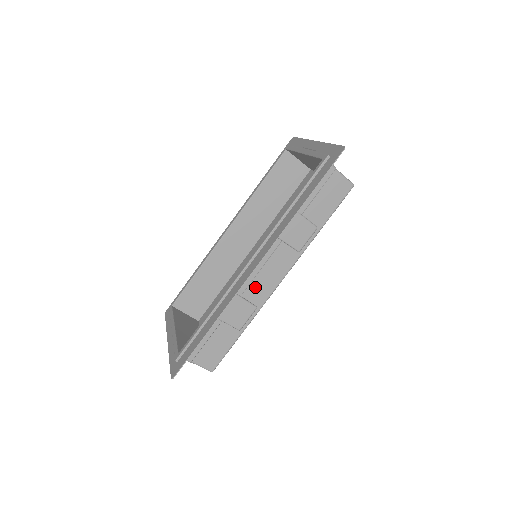
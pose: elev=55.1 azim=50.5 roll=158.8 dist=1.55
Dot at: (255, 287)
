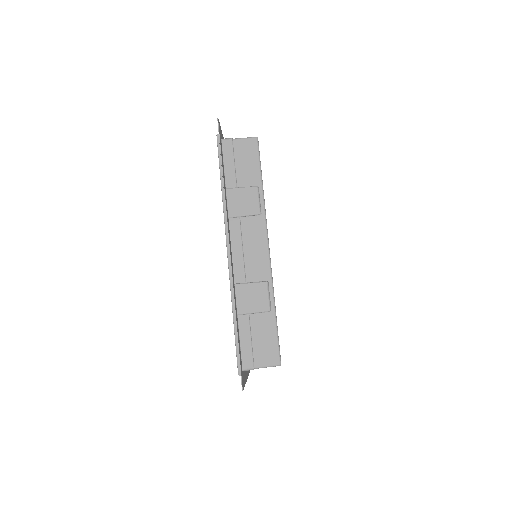
Dot at: (251, 267)
